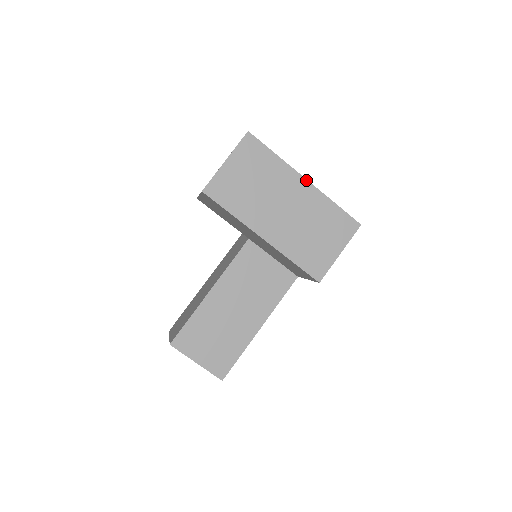
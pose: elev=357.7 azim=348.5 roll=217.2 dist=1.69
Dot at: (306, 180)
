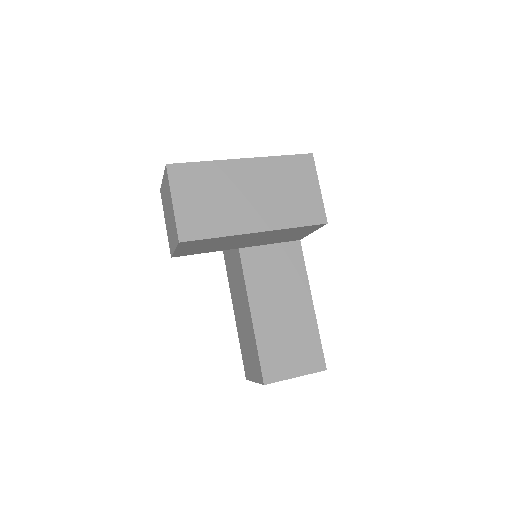
Dot at: (243, 159)
